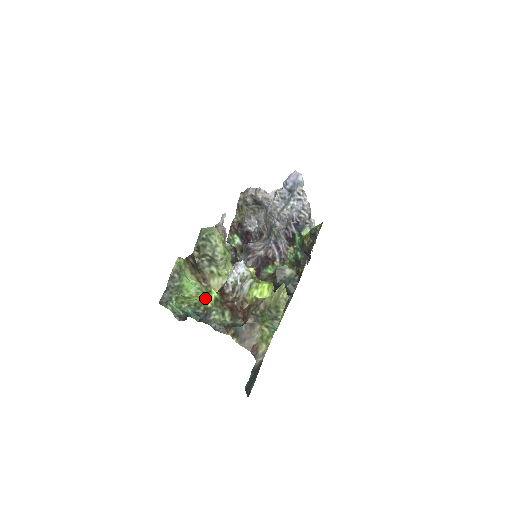
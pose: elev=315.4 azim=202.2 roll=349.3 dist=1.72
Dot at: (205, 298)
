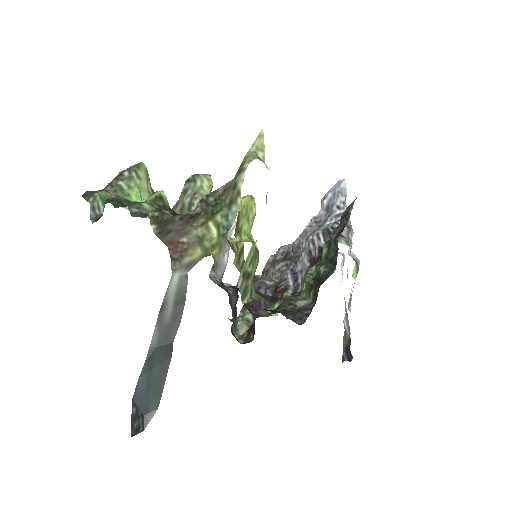
Dot at: (147, 199)
